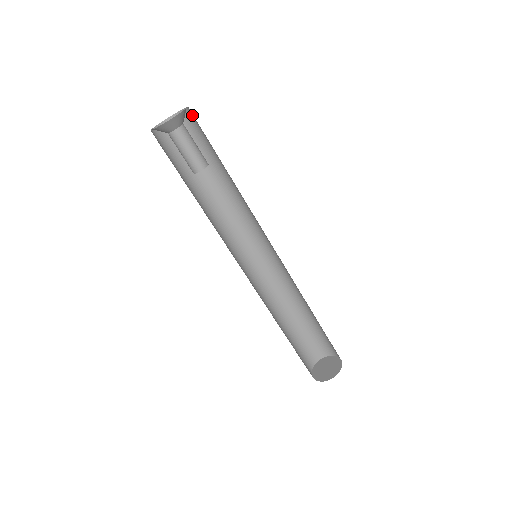
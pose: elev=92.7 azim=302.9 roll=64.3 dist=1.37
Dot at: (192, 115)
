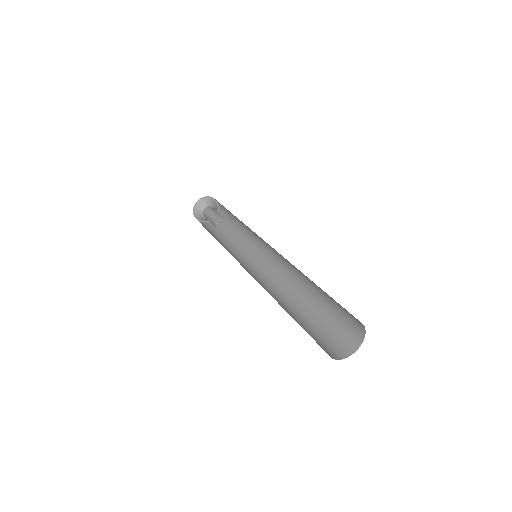
Dot at: (221, 208)
